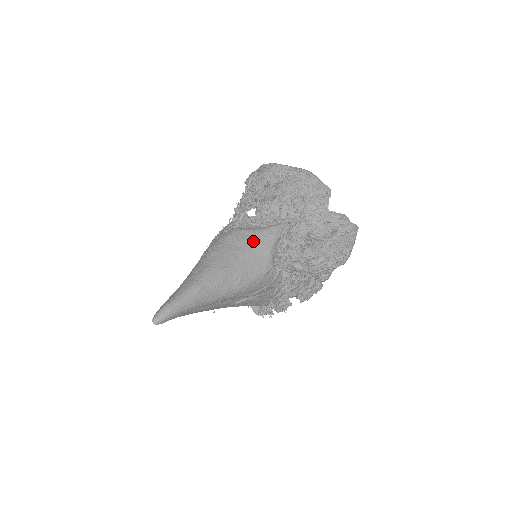
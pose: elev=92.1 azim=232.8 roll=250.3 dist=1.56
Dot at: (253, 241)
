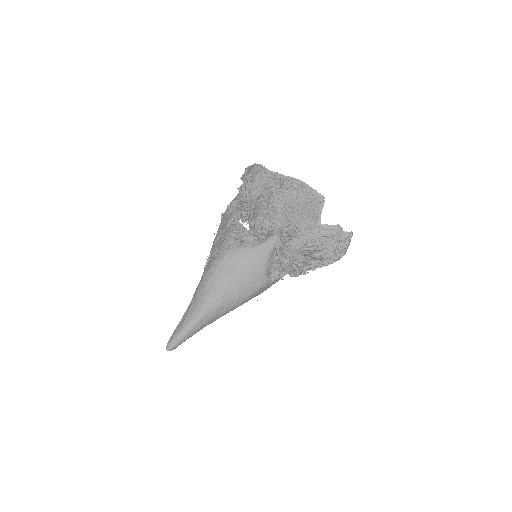
Dot at: (247, 262)
